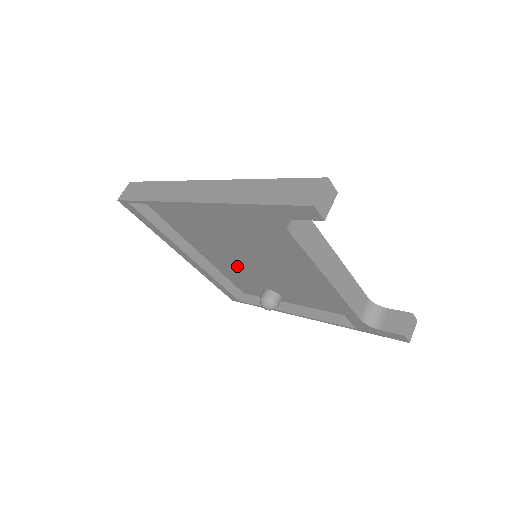
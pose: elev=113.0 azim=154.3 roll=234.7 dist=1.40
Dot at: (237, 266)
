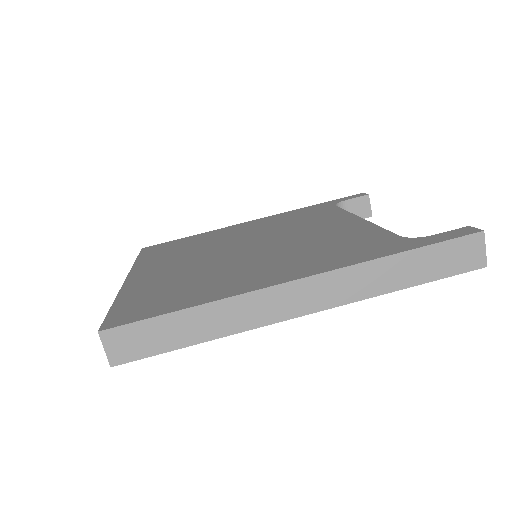
Dot at: occluded
